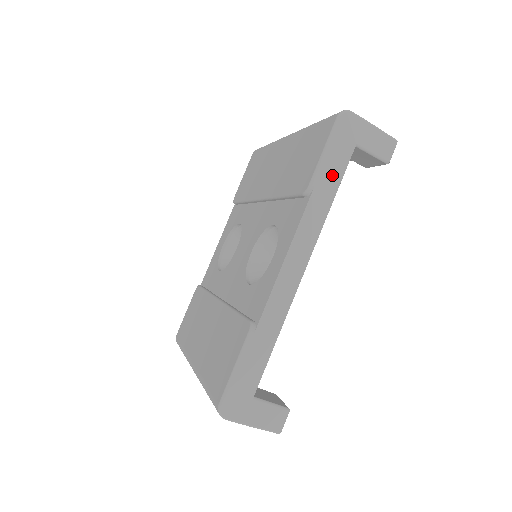
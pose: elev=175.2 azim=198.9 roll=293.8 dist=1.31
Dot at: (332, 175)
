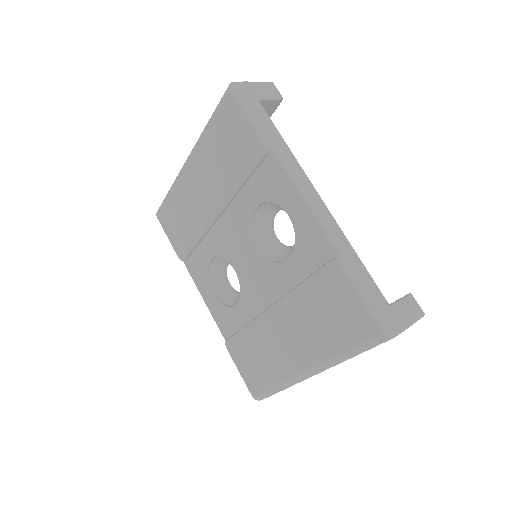
Dot at: (267, 127)
